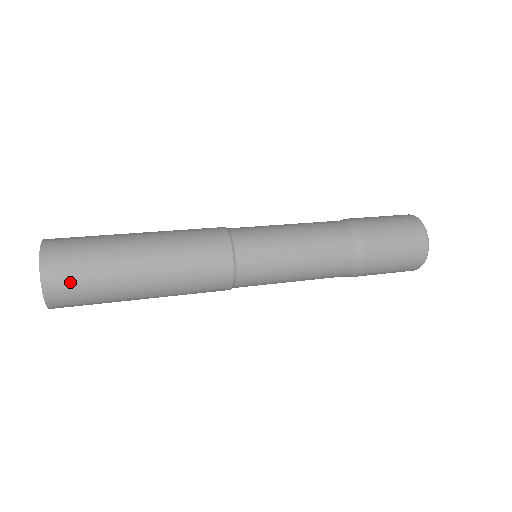
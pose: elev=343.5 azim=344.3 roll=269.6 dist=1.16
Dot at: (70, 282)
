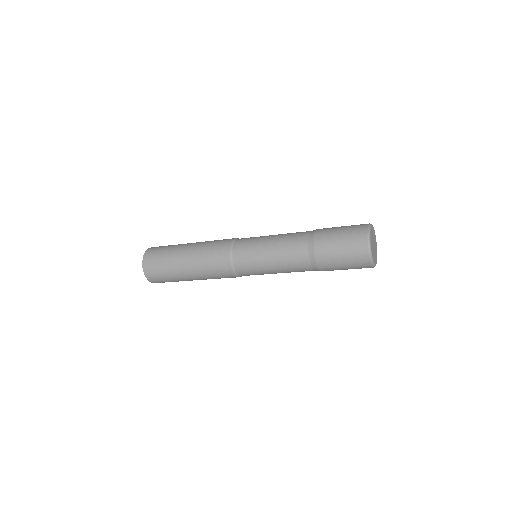
Dot at: (162, 282)
